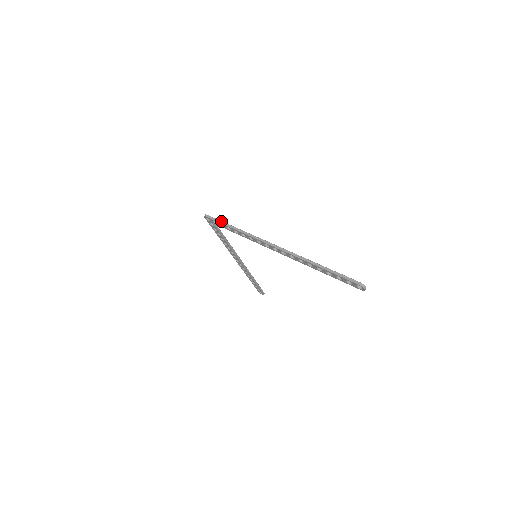
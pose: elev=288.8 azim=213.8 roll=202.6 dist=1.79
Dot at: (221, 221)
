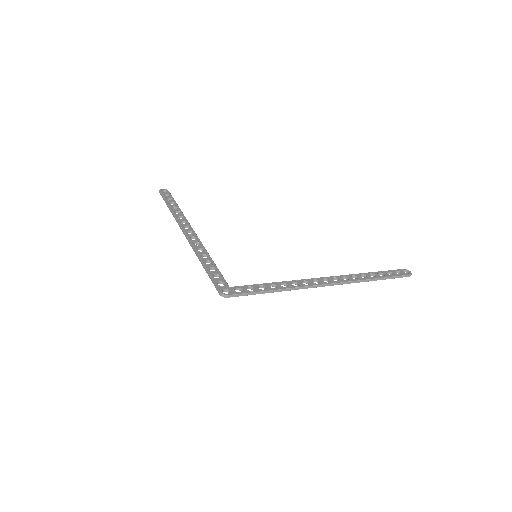
Dot at: (254, 293)
